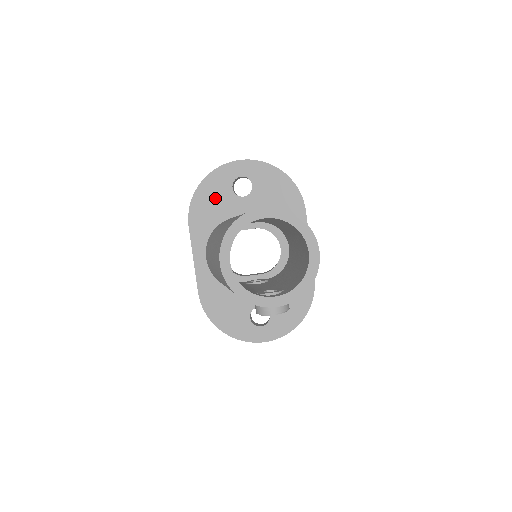
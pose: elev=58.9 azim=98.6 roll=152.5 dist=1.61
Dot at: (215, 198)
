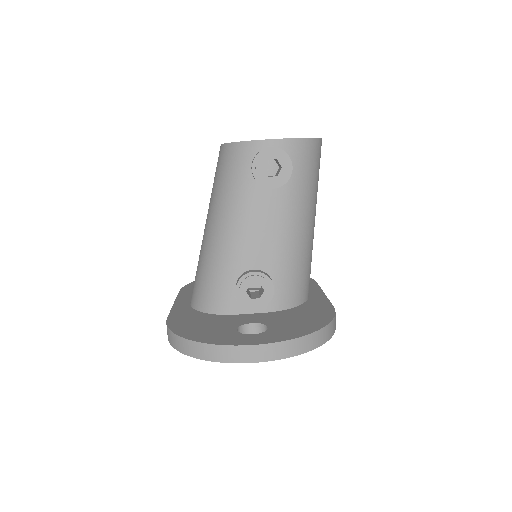
Dot at: occluded
